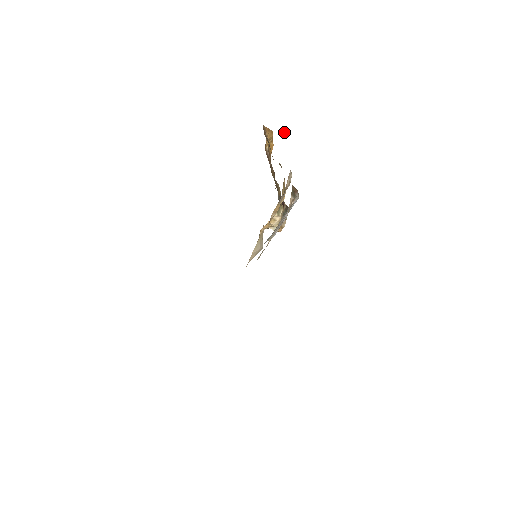
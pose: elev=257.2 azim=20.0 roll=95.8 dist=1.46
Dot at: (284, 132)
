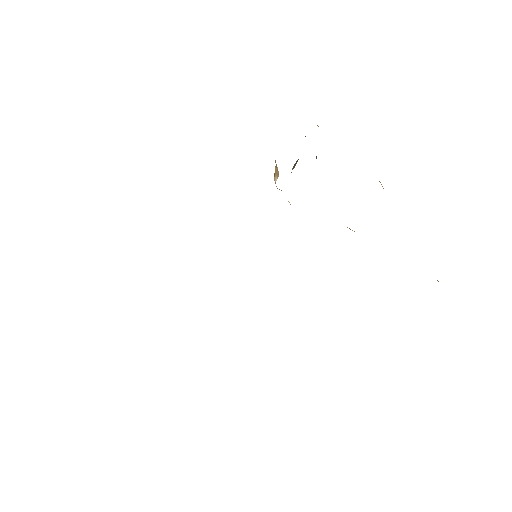
Dot at: occluded
